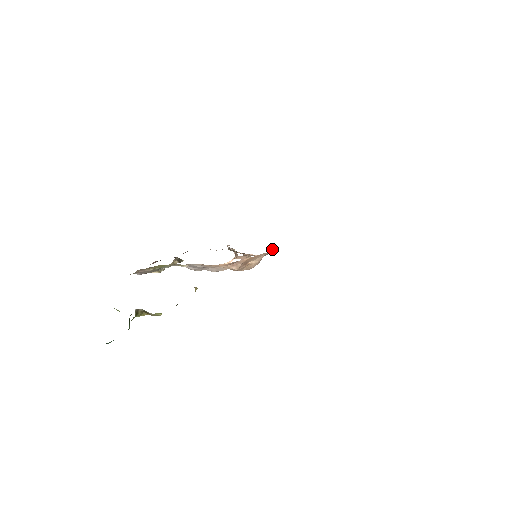
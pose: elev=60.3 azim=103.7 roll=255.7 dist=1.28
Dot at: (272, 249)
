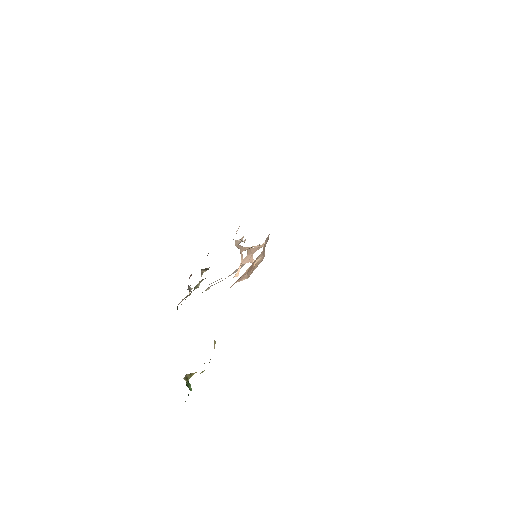
Dot at: (267, 238)
